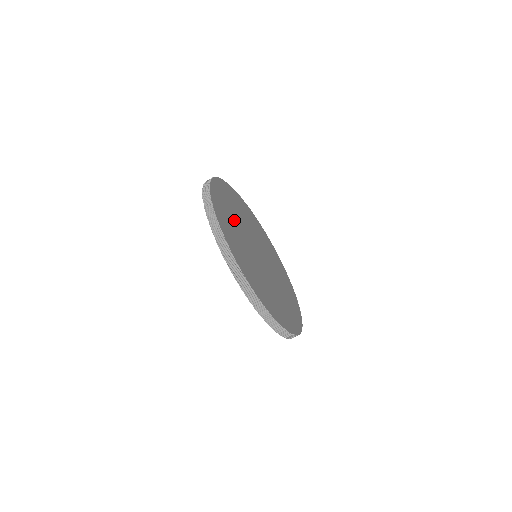
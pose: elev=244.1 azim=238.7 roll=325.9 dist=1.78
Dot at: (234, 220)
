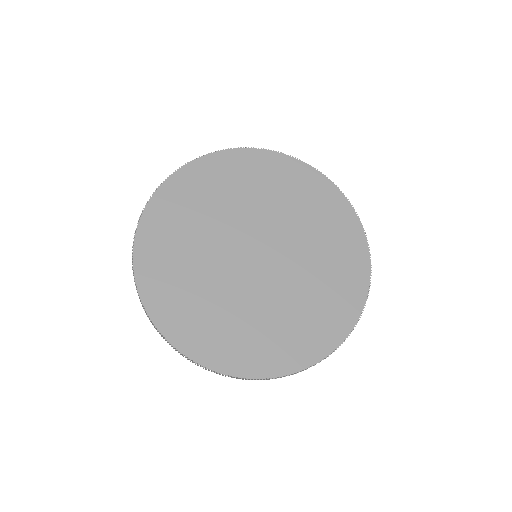
Dot at: (207, 214)
